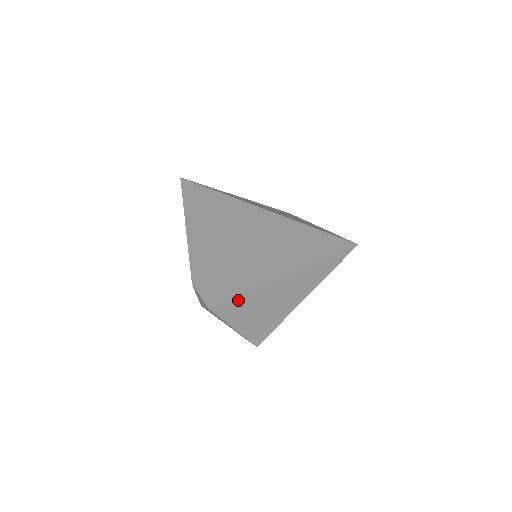
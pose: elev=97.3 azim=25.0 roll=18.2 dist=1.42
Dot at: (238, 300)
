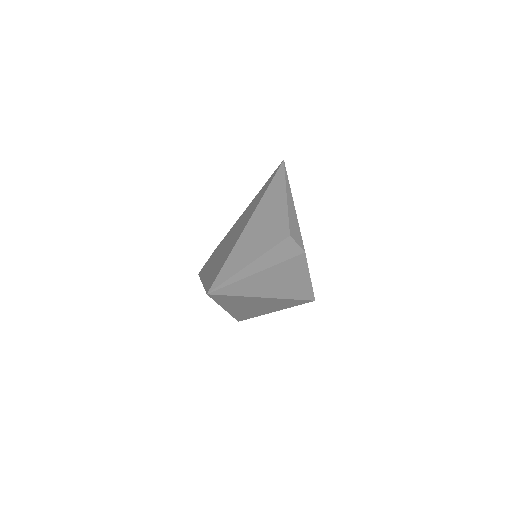
Dot at: occluded
